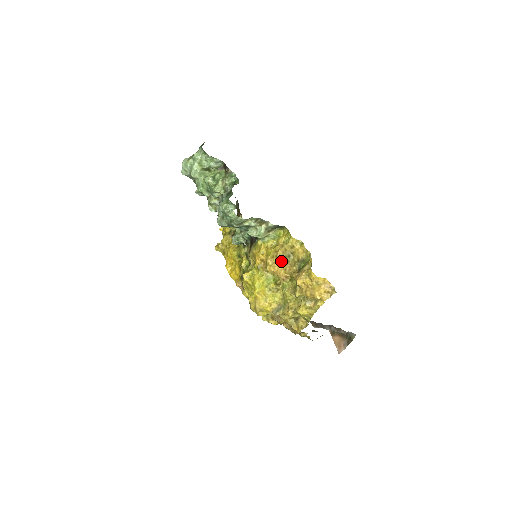
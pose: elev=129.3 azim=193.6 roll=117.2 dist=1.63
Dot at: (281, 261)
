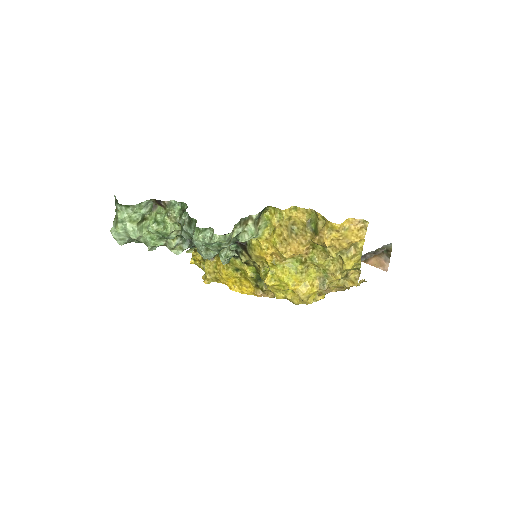
Dot at: (292, 239)
